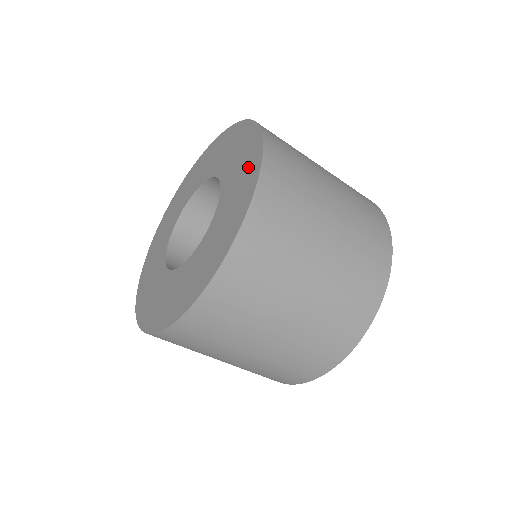
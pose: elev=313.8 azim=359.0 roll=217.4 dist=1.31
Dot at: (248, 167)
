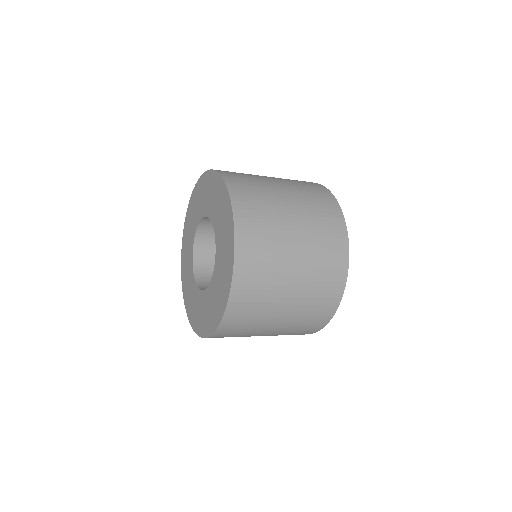
Dot at: (208, 184)
